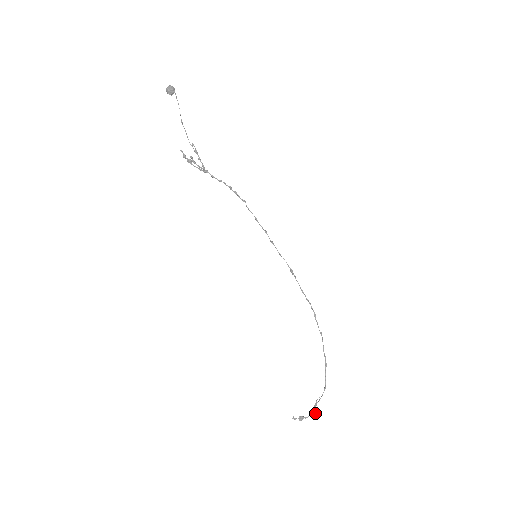
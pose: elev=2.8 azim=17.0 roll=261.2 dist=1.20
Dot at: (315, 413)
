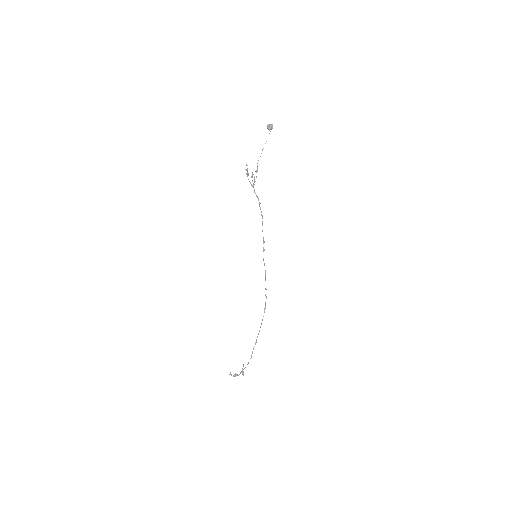
Dot at: (243, 373)
